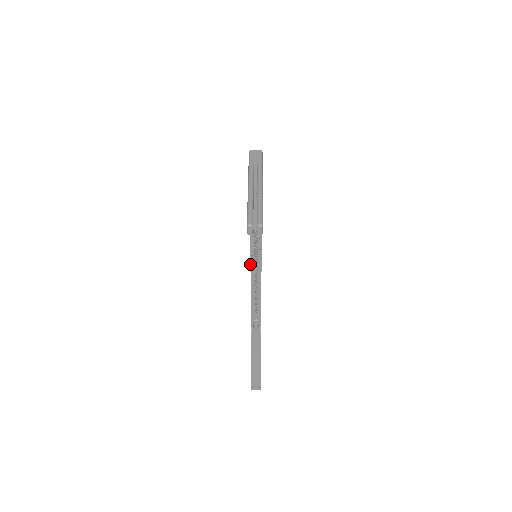
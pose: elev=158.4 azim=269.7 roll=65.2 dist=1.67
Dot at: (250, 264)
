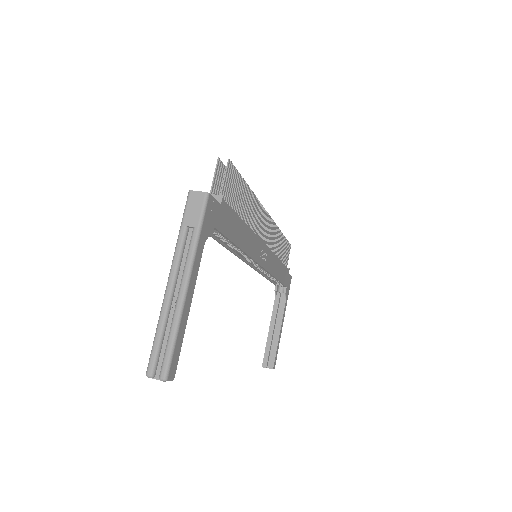
Dot at: occluded
